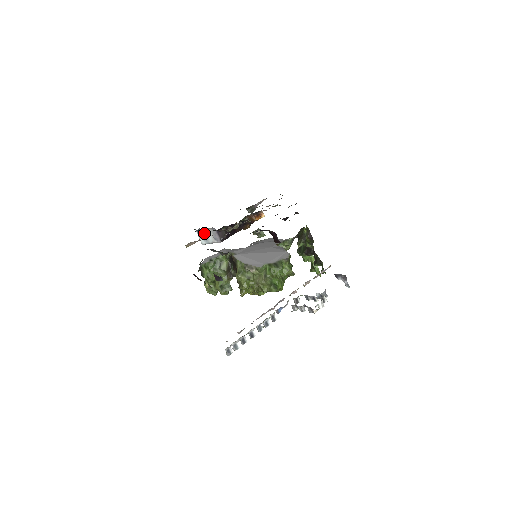
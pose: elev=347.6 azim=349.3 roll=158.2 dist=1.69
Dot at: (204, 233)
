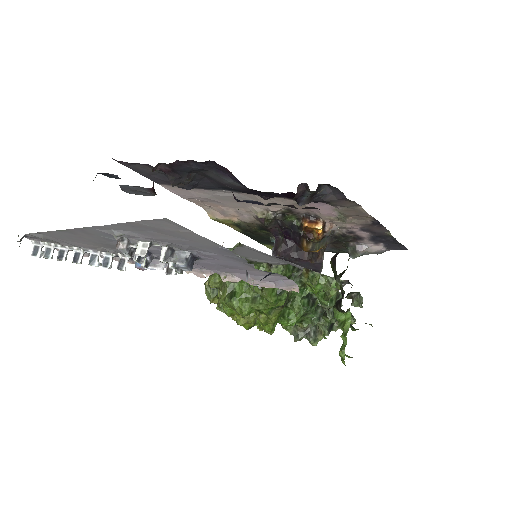
Dot at: occluded
